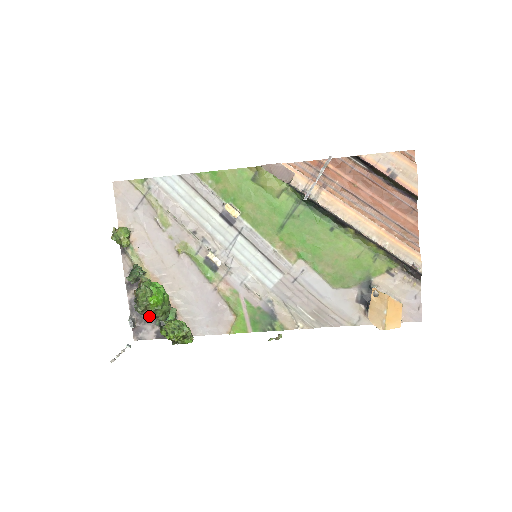
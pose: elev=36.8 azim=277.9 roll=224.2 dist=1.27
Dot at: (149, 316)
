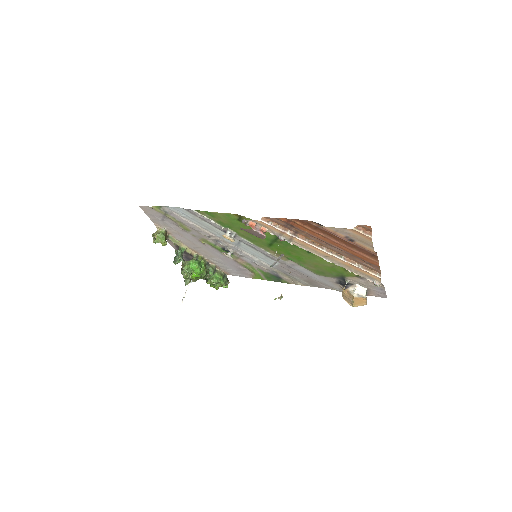
Dot at: occluded
